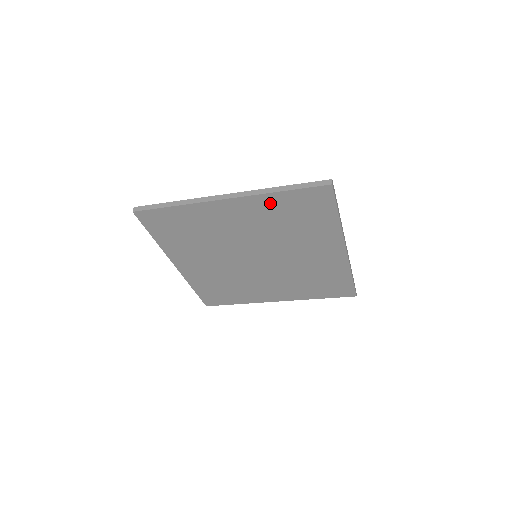
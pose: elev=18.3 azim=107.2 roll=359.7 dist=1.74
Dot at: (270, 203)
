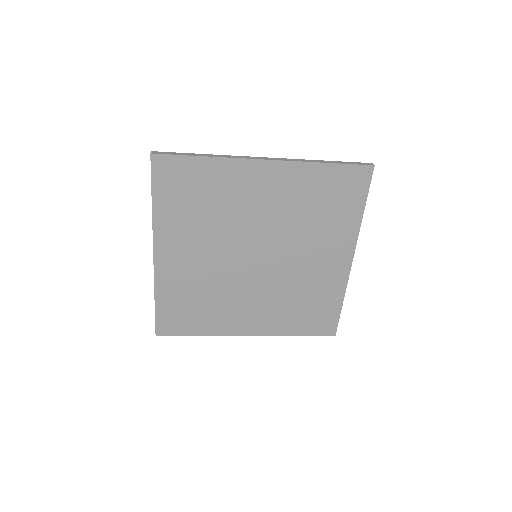
Dot at: (308, 176)
